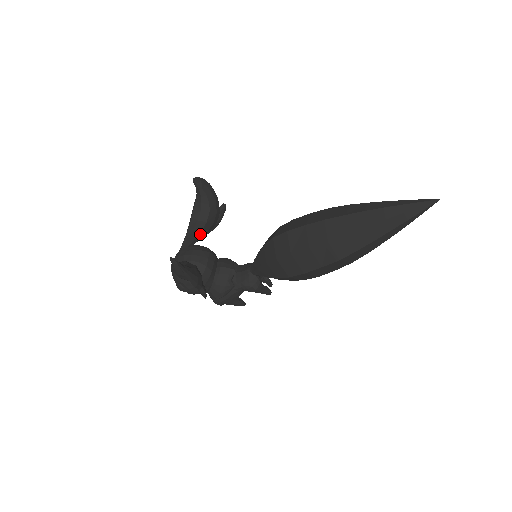
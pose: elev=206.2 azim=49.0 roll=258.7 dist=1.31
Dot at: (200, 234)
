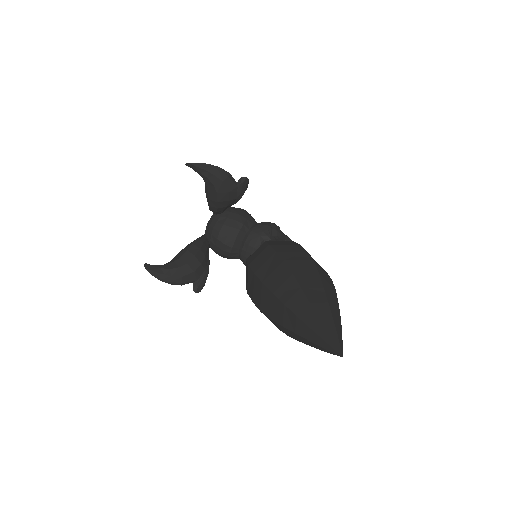
Dot at: (219, 209)
